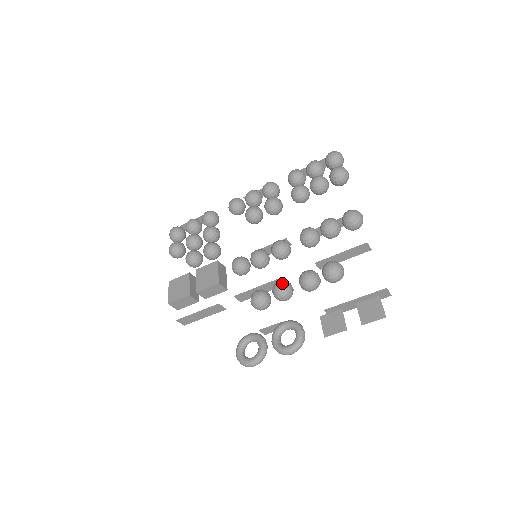
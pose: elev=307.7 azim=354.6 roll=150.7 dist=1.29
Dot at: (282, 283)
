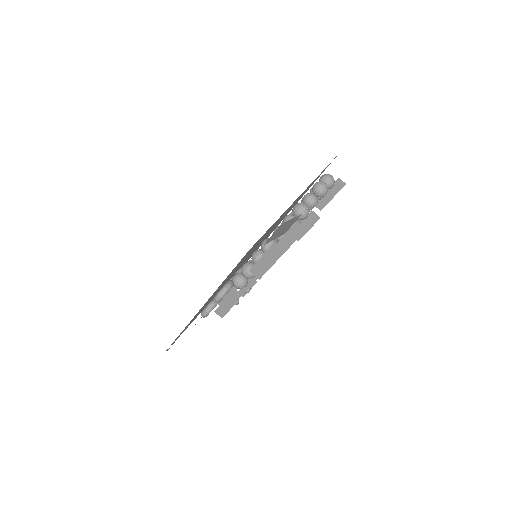
Dot at: (246, 263)
